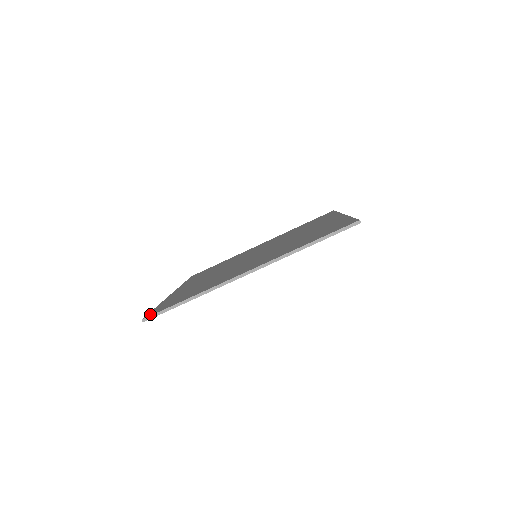
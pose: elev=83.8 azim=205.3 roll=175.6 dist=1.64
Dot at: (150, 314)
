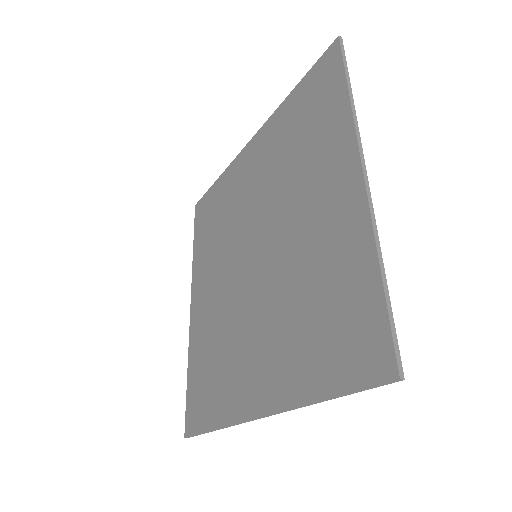
Dot at: (188, 425)
